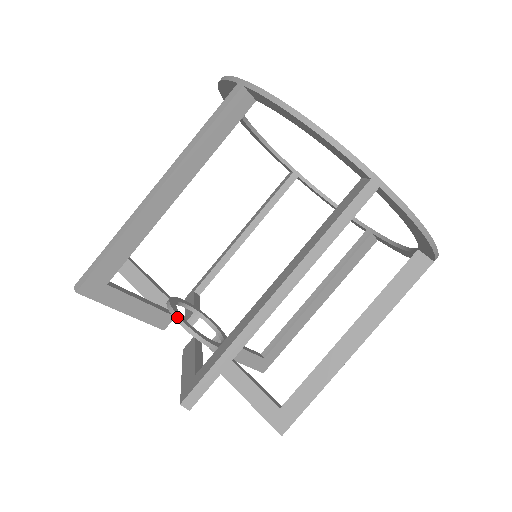
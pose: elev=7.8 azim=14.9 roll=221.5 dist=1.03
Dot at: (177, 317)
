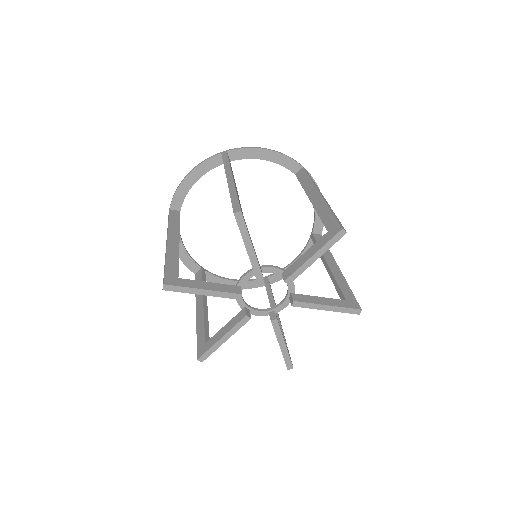
Dot at: (265, 266)
